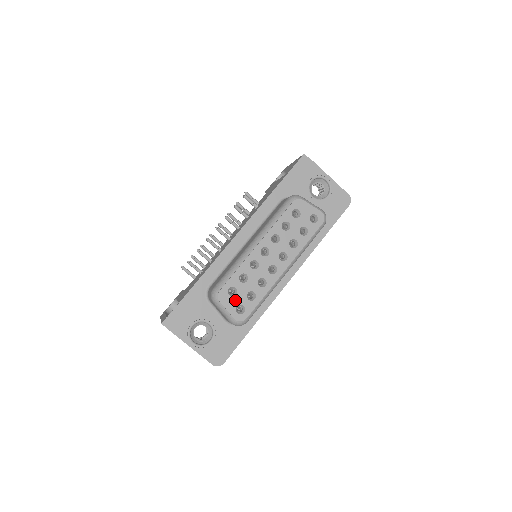
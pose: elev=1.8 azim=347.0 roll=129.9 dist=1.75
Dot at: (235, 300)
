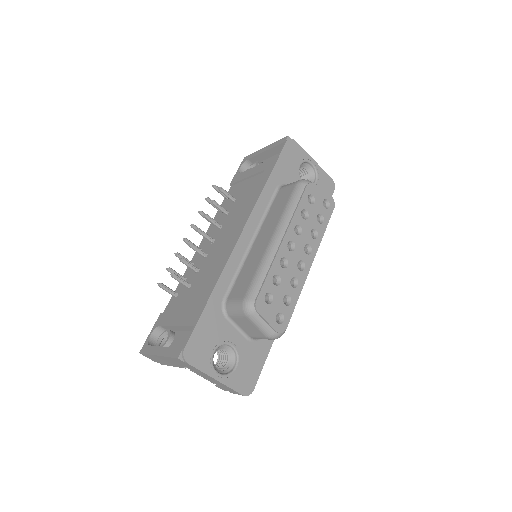
Dot at: (273, 308)
